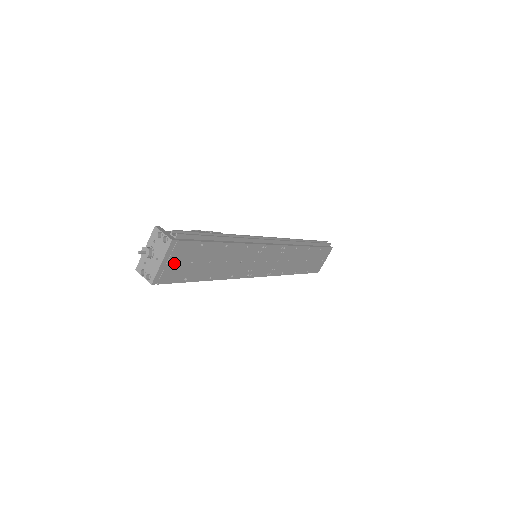
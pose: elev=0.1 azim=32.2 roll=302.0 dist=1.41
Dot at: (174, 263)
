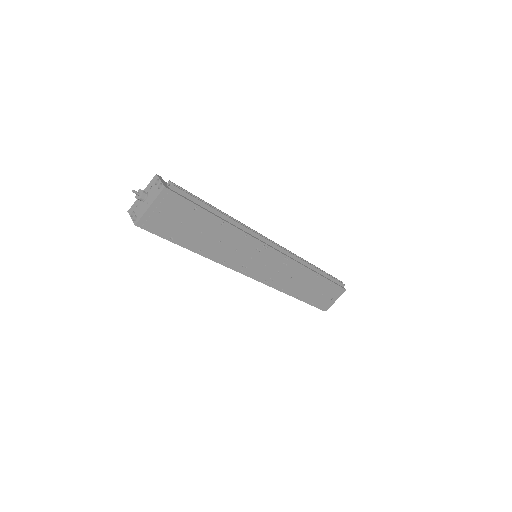
Dot at: (163, 214)
